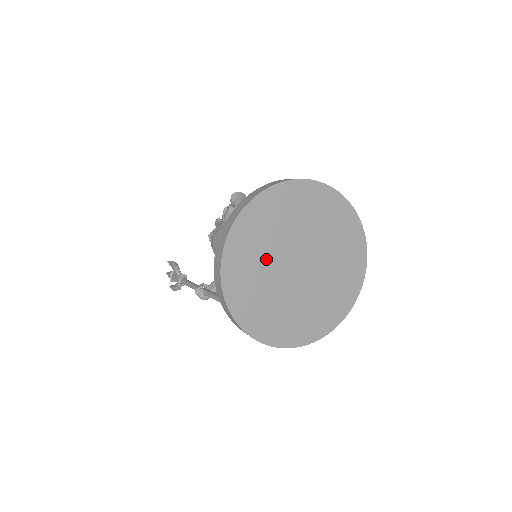
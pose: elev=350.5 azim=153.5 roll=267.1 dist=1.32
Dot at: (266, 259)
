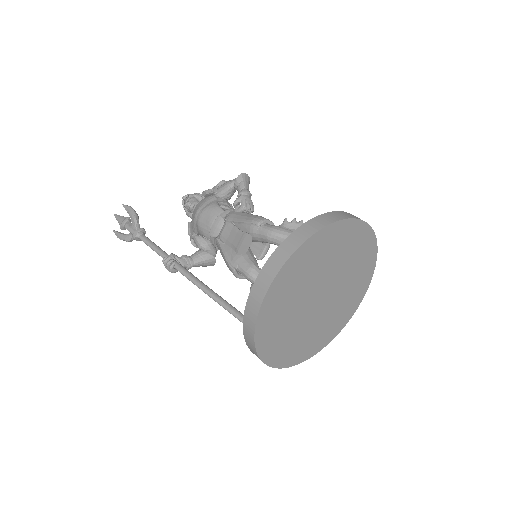
Dot at: (303, 286)
